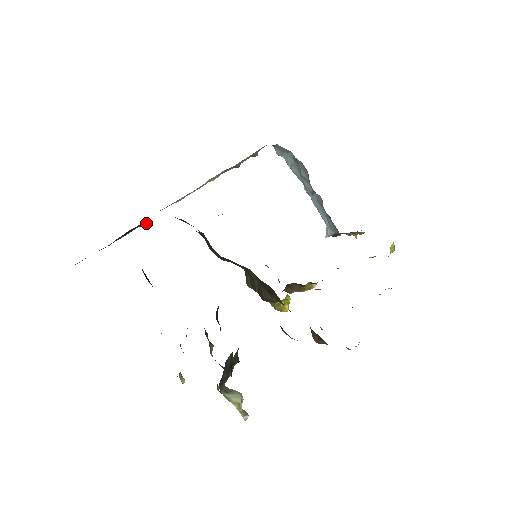
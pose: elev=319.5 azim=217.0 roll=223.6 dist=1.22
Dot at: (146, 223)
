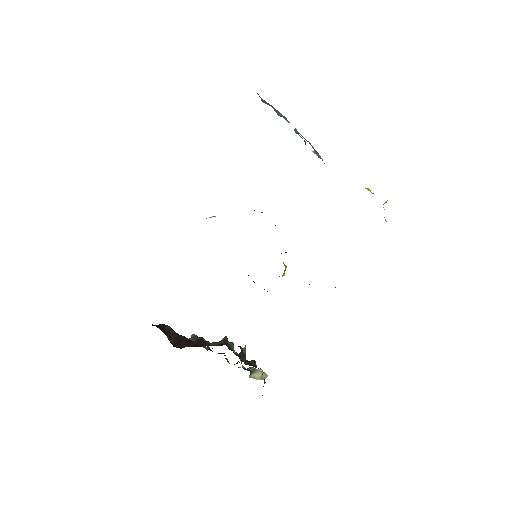
Dot at: occluded
